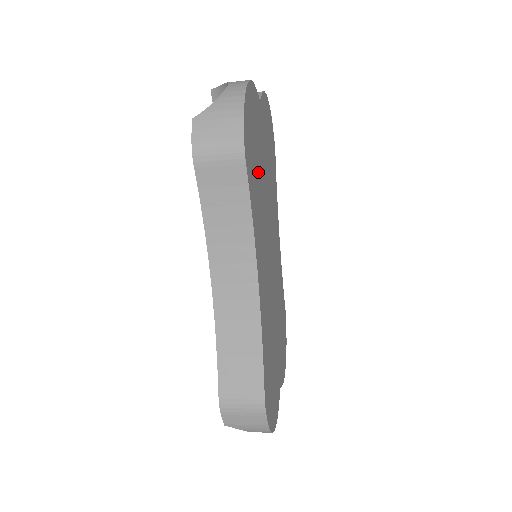
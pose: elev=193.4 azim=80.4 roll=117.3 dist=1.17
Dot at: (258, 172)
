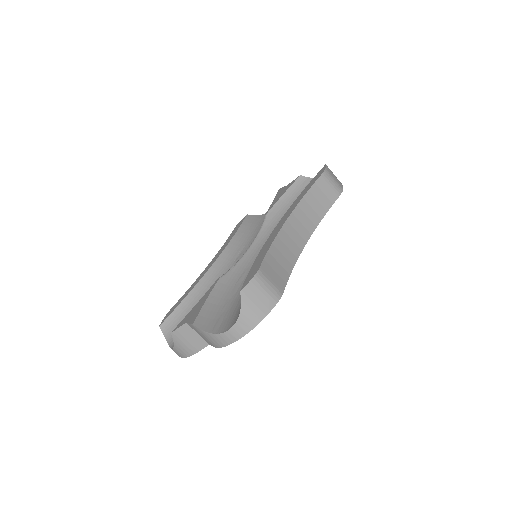
Dot at: occluded
